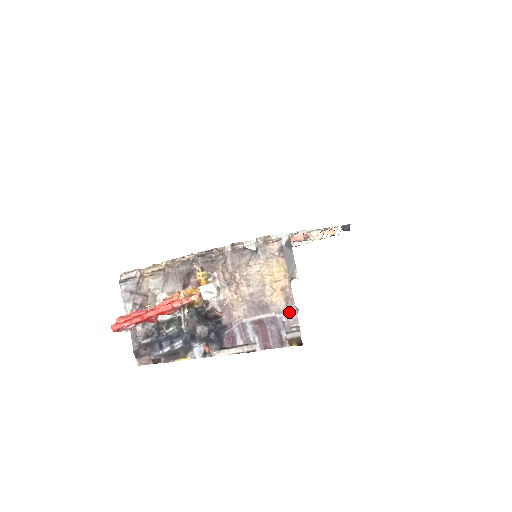
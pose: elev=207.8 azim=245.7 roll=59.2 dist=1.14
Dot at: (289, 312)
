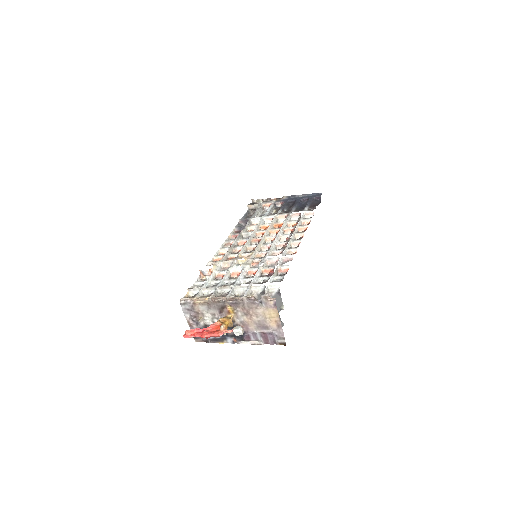
Dot at: (279, 331)
